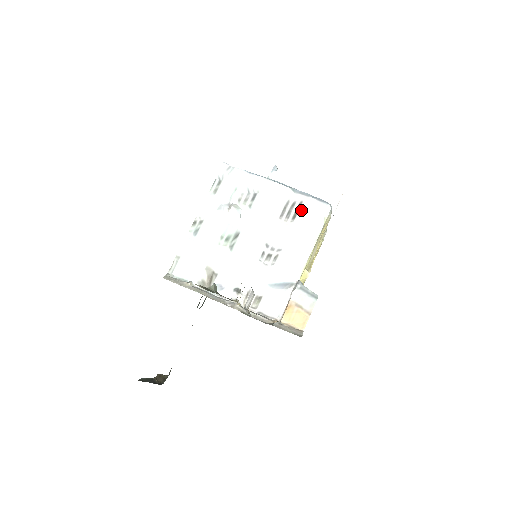
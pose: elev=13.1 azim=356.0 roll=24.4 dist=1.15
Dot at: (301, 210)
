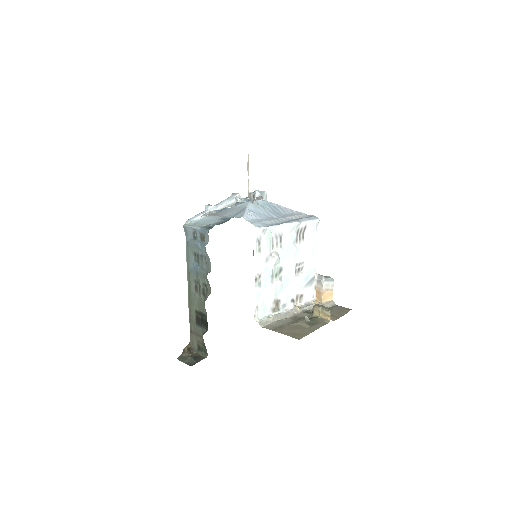
Dot at: (306, 231)
